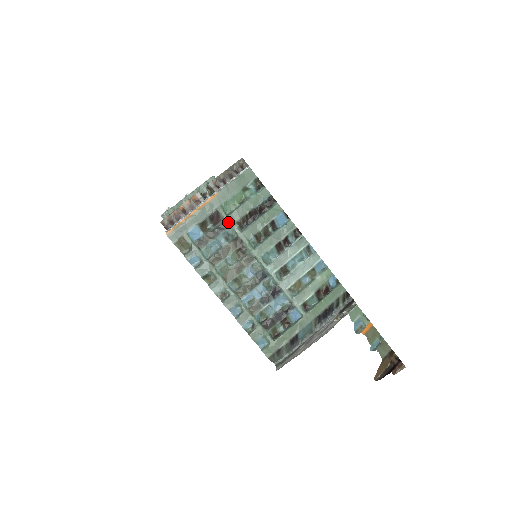
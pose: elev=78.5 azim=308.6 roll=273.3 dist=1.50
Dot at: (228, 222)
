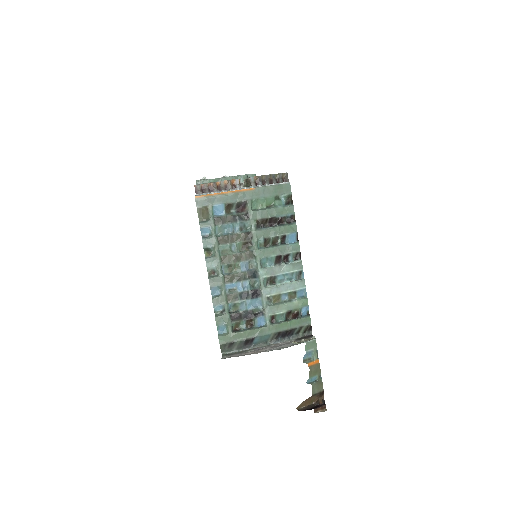
Dot at: (250, 216)
